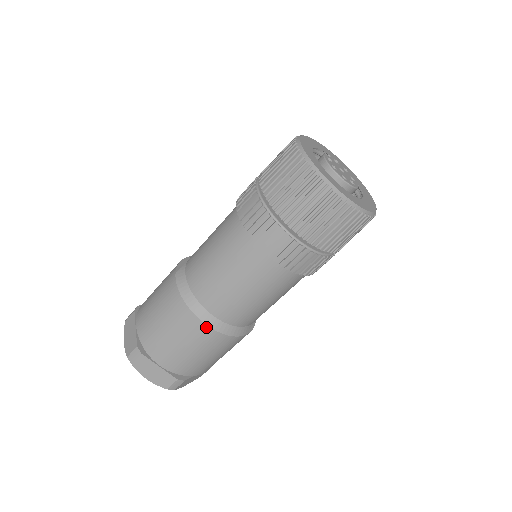
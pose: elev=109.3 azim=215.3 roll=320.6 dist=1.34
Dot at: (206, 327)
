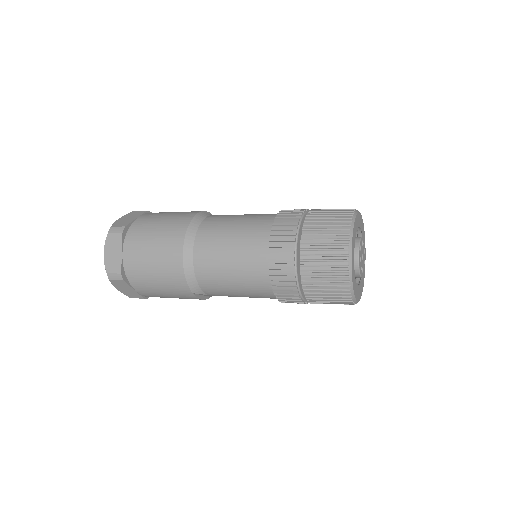
Dot at: (181, 257)
